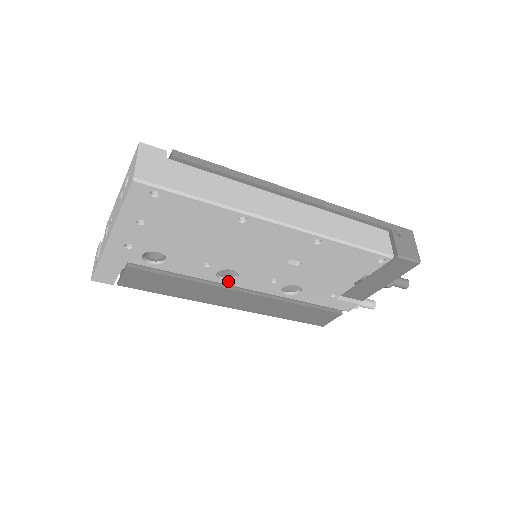
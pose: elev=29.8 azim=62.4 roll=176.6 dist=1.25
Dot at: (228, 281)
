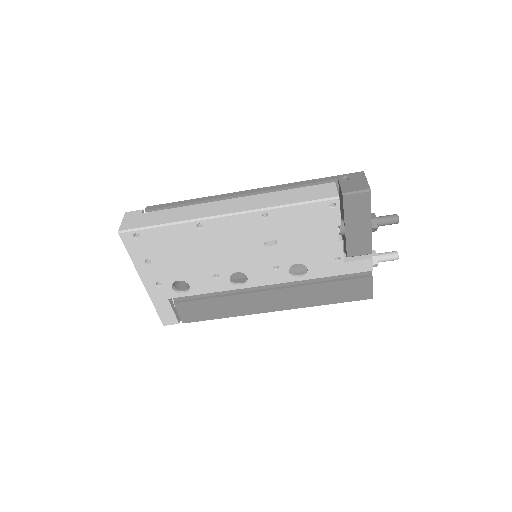
Dot at: (245, 284)
